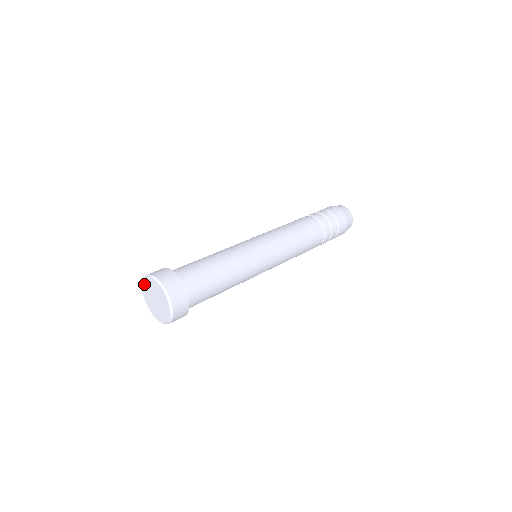
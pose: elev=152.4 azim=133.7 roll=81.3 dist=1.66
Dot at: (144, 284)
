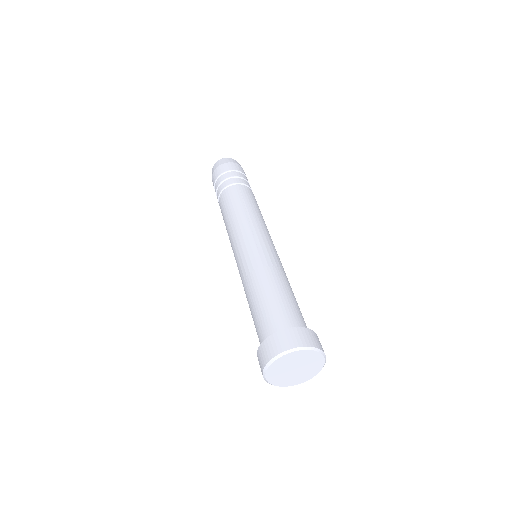
Dot at: (288, 356)
